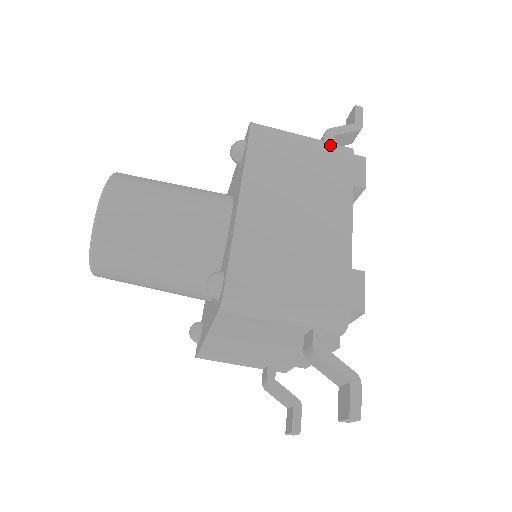
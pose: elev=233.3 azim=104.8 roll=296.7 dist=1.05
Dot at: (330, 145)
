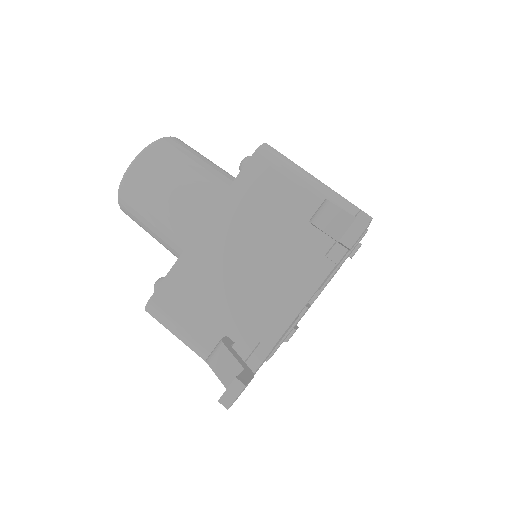
Dot at: occluded
